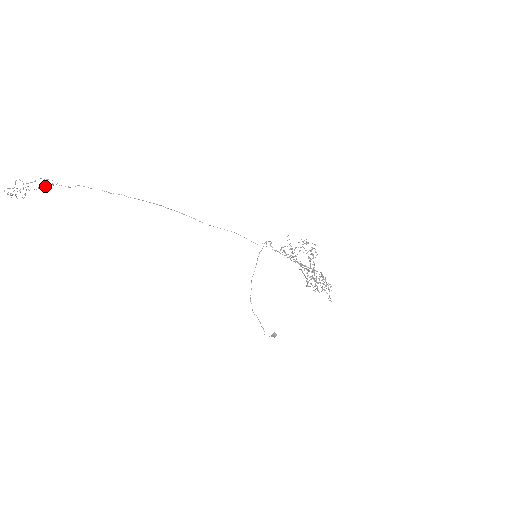
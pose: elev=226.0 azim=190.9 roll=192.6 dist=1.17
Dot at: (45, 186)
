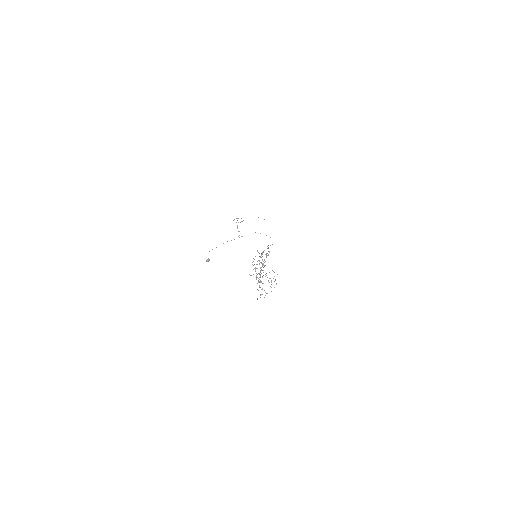
Dot at: occluded
